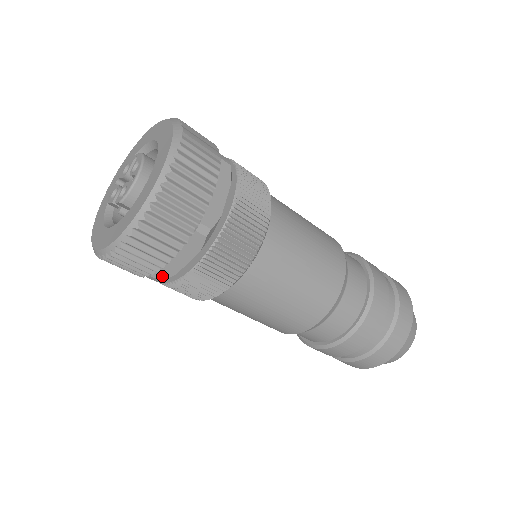
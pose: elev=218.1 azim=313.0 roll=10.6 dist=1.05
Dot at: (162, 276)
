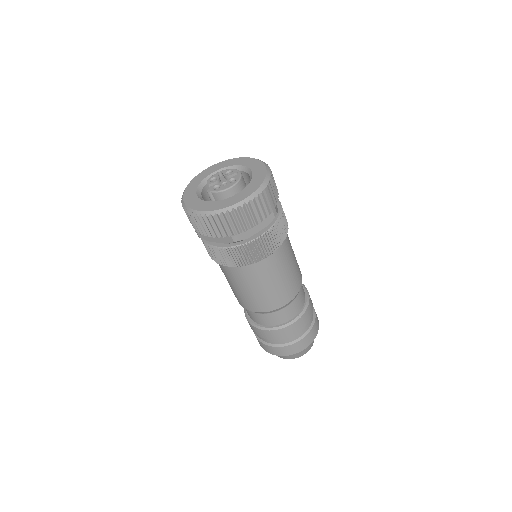
Dot at: (202, 236)
